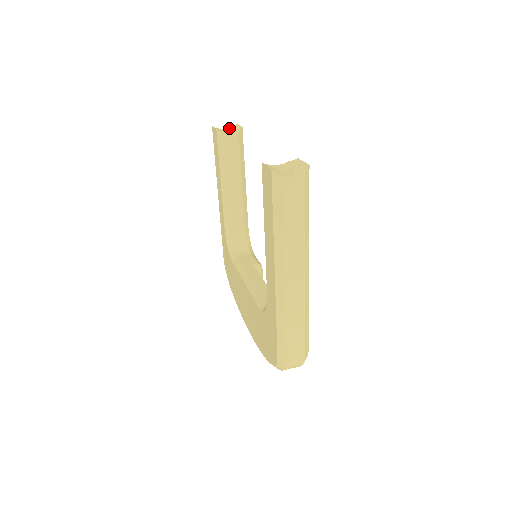
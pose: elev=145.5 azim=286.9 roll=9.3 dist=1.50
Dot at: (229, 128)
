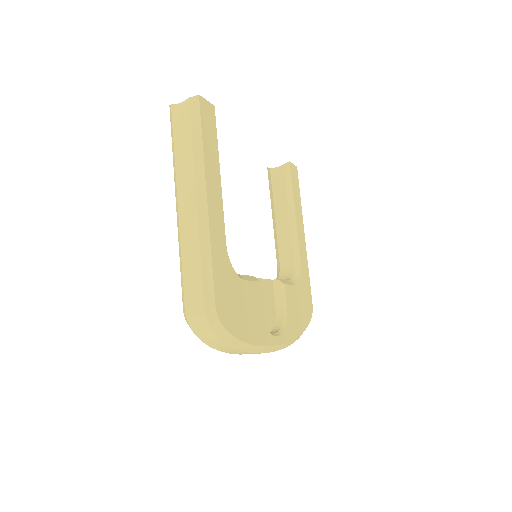
Dot at: occluded
